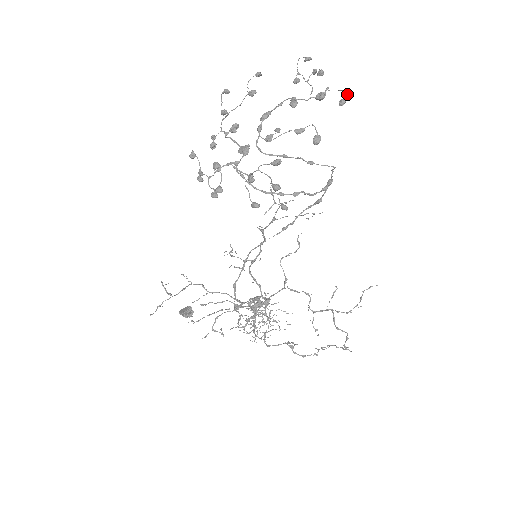
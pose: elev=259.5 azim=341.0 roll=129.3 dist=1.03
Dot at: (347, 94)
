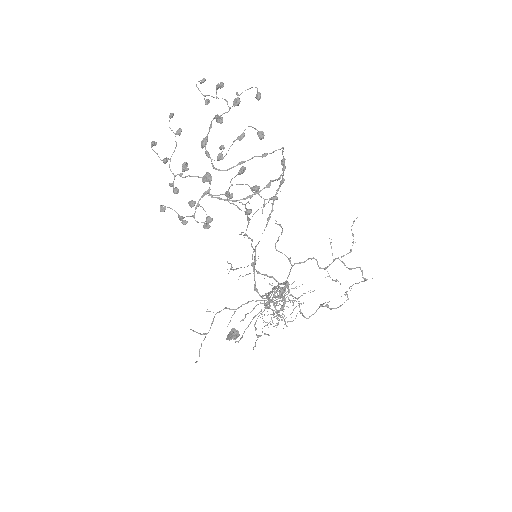
Dot at: (257, 89)
